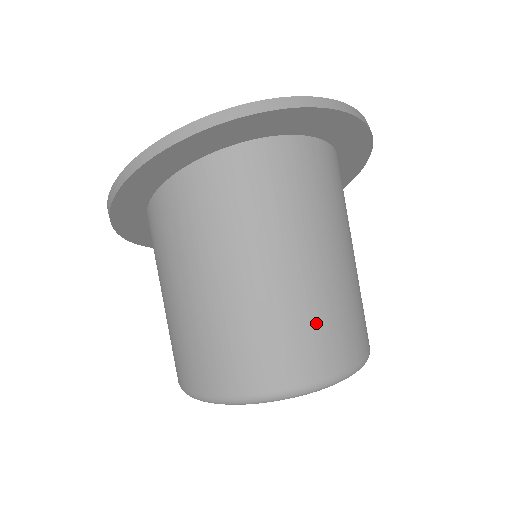
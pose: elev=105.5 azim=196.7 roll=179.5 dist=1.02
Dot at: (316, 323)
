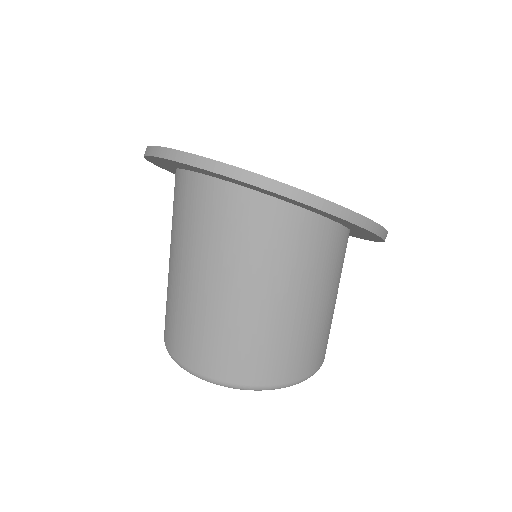
Dot at: (189, 326)
